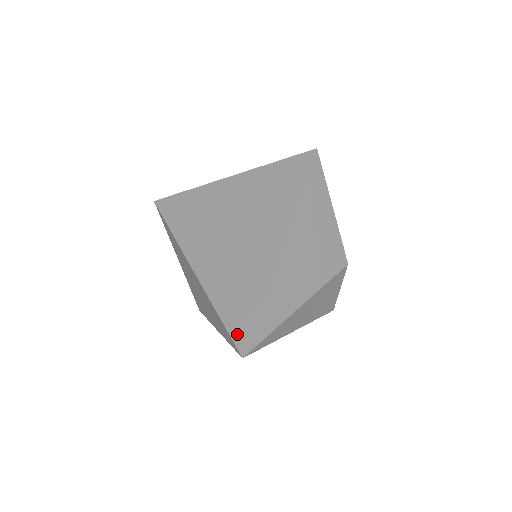
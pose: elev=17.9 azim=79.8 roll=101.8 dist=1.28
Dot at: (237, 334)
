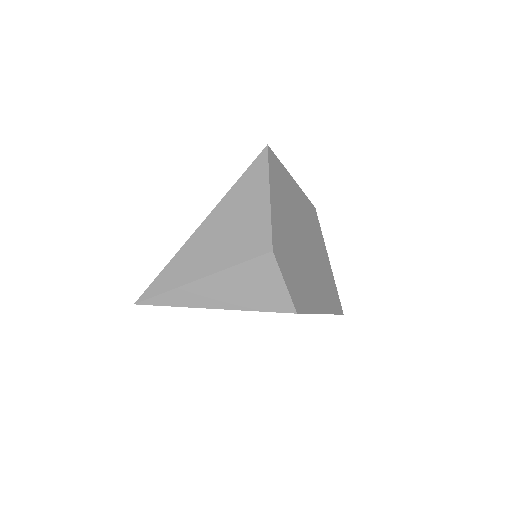
Dot at: occluded
